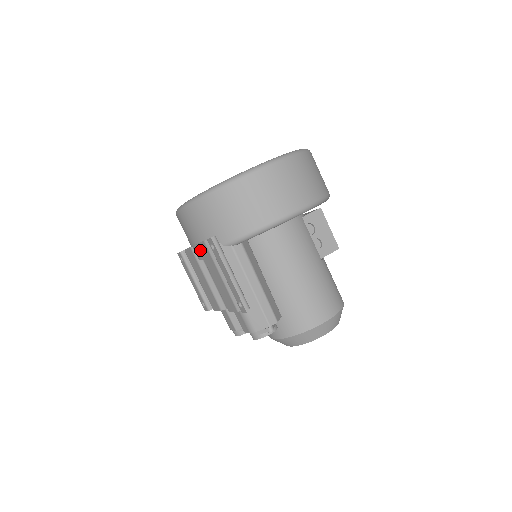
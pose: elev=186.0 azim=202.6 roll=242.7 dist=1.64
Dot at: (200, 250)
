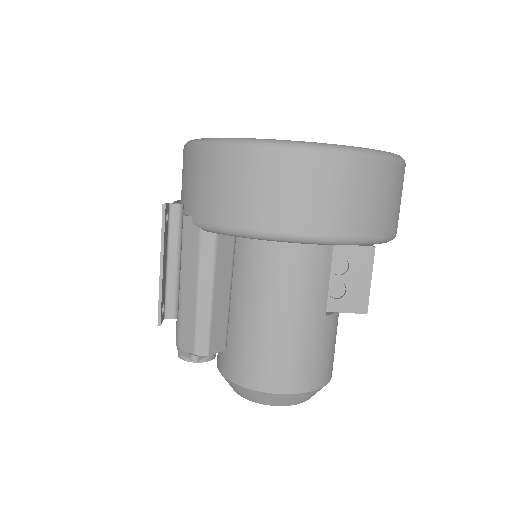
Dot at: occluded
